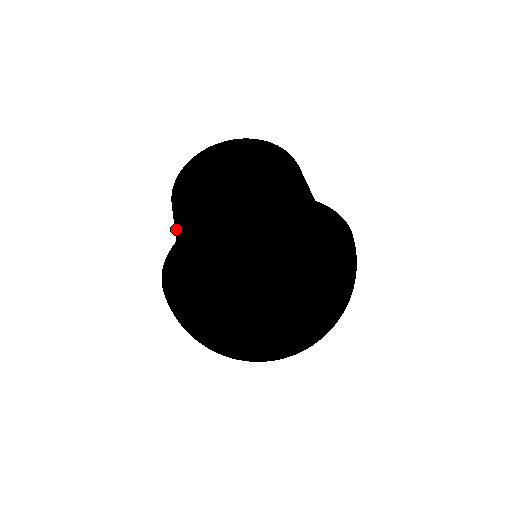
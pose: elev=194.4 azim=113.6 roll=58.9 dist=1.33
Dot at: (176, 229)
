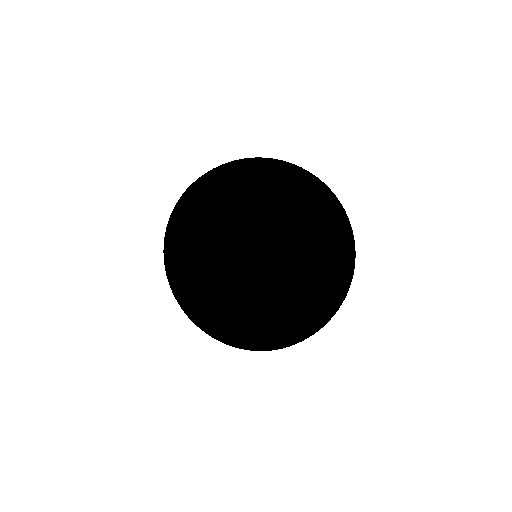
Dot at: occluded
